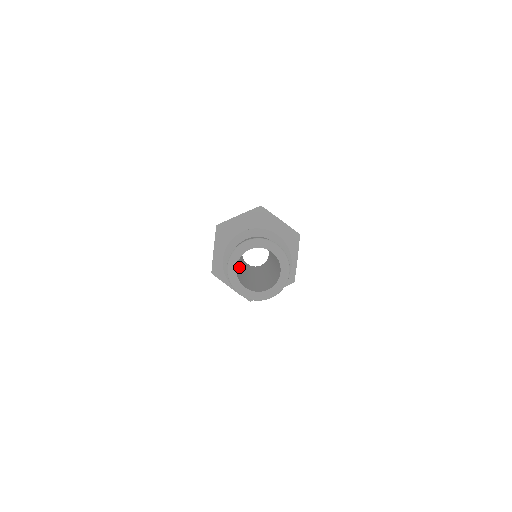
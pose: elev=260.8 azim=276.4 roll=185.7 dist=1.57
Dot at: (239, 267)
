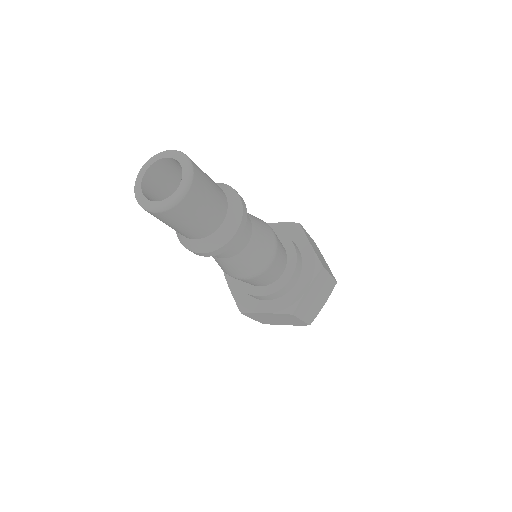
Dot at: occluded
